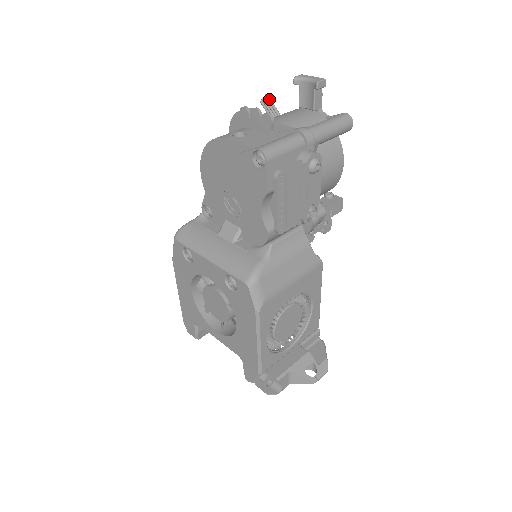
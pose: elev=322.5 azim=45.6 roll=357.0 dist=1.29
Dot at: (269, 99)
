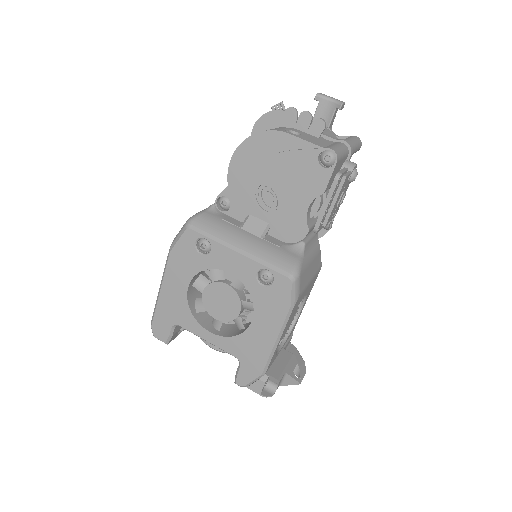
Dot at: (284, 107)
